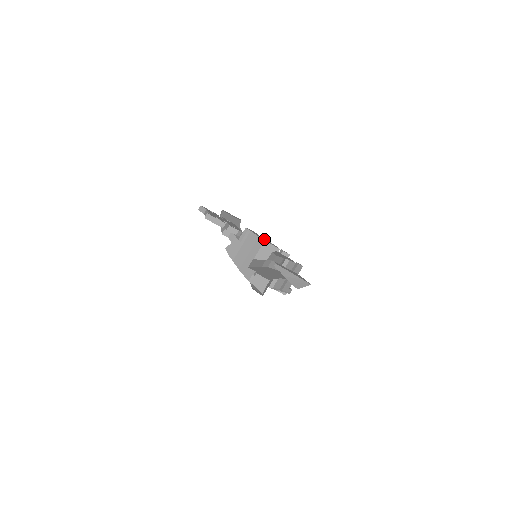
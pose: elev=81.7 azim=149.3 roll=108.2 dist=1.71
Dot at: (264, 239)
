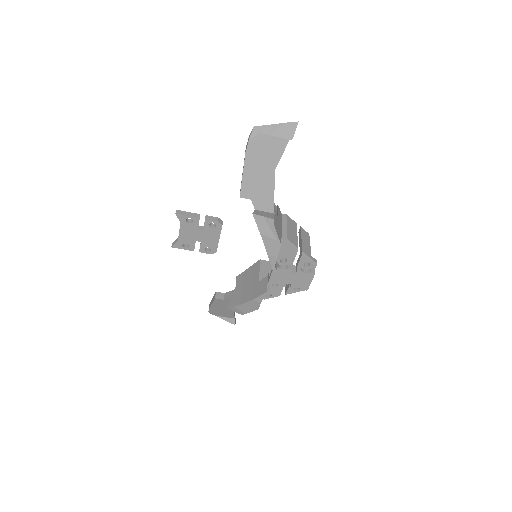
Dot at: occluded
